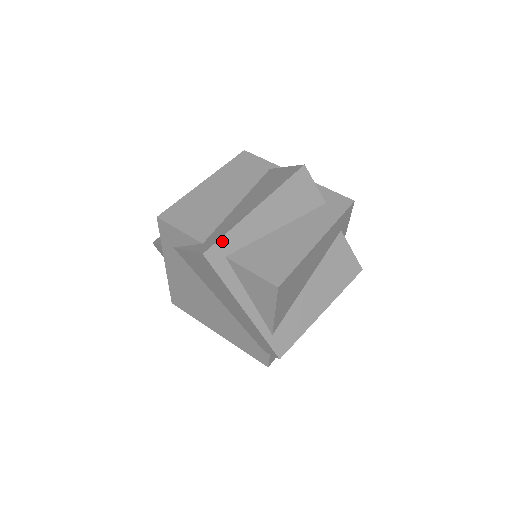
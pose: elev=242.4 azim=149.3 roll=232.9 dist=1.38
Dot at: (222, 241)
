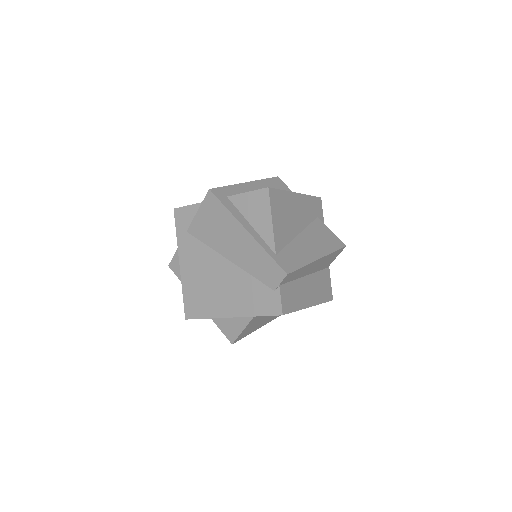
Dot at: (223, 189)
